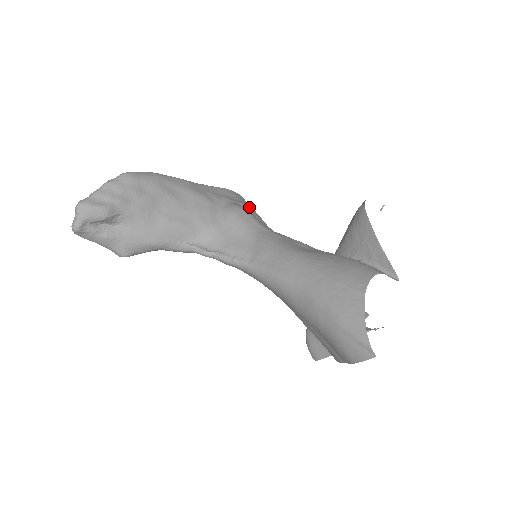
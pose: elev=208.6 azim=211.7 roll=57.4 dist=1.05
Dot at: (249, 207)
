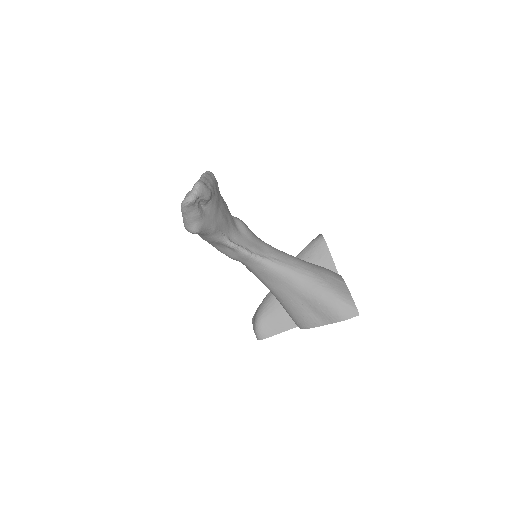
Dot at: occluded
